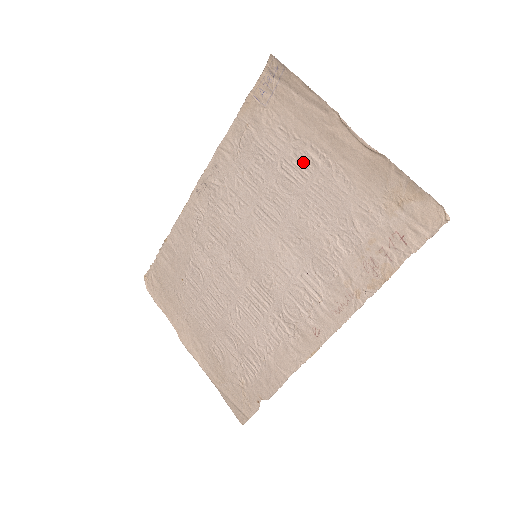
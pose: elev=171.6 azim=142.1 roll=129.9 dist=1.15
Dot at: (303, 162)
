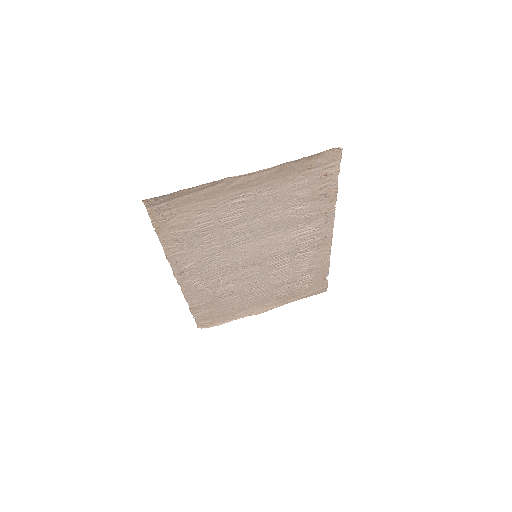
Dot at: (233, 209)
